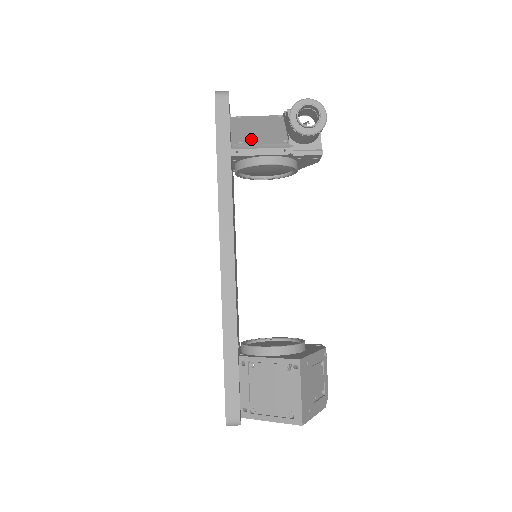
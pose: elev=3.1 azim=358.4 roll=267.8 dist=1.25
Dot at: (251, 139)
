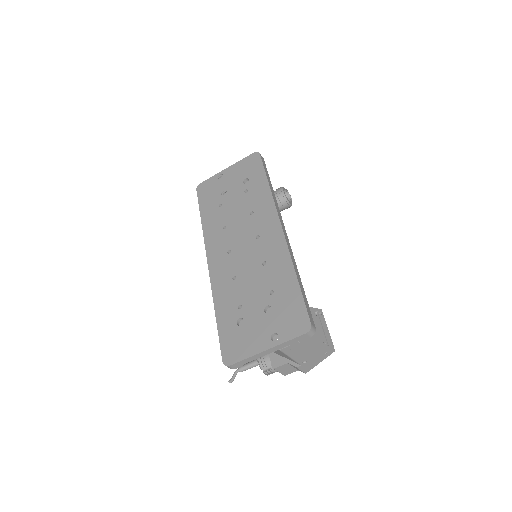
Dot at: occluded
